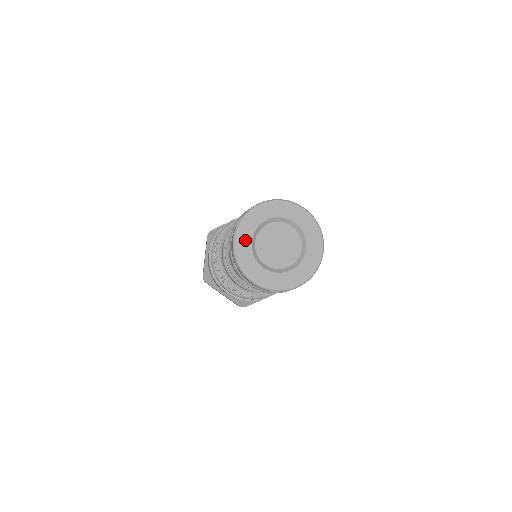
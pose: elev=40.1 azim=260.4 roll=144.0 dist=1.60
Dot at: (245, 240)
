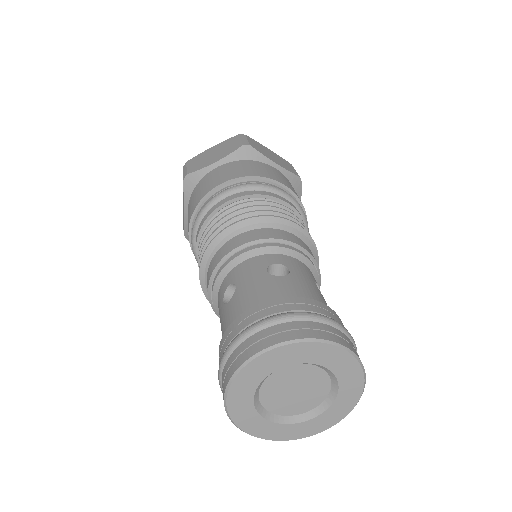
Dot at: (276, 361)
